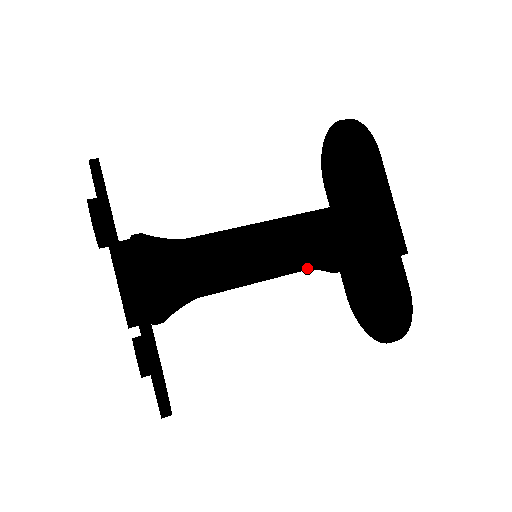
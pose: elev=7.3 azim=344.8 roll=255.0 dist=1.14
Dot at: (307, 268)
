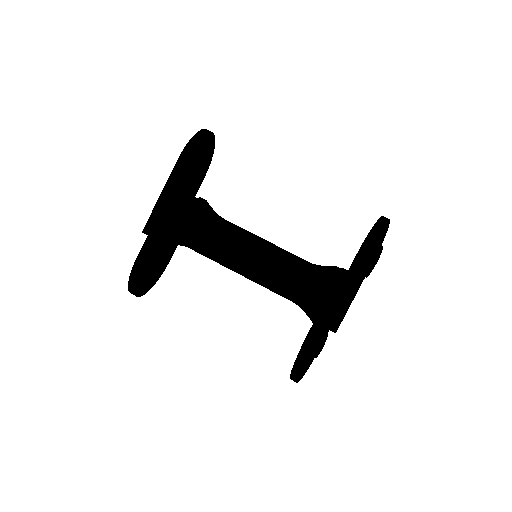
Dot at: (261, 284)
